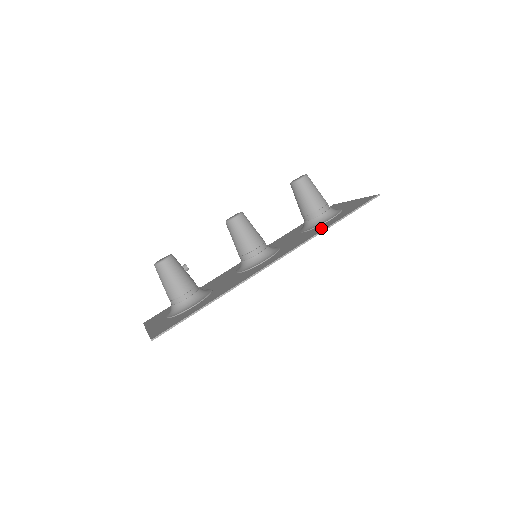
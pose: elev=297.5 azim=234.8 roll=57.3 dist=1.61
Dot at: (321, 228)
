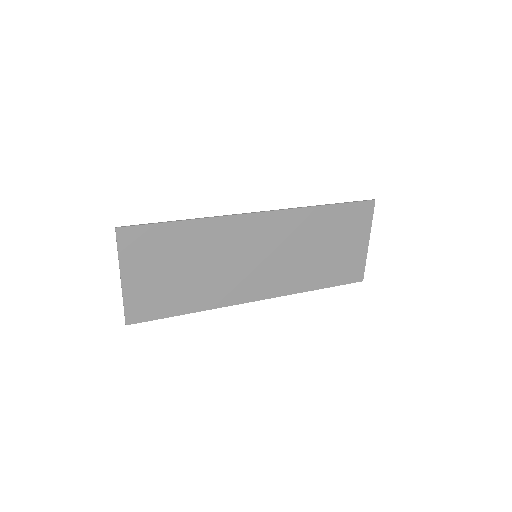
Dot at: (316, 215)
